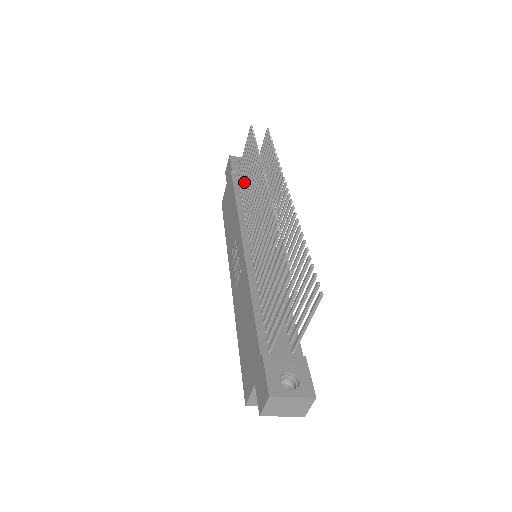
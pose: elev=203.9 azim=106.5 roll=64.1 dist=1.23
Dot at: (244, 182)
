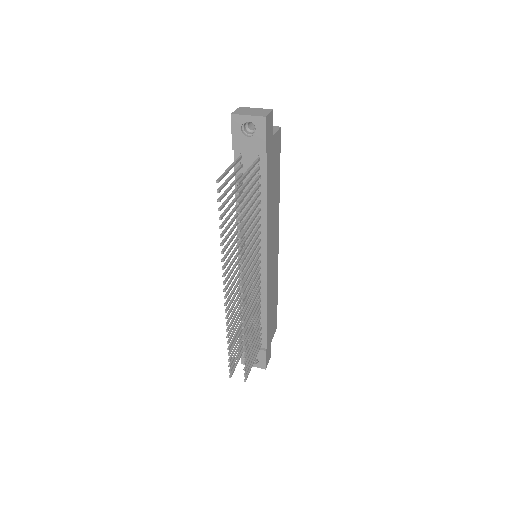
Dot at: (236, 198)
